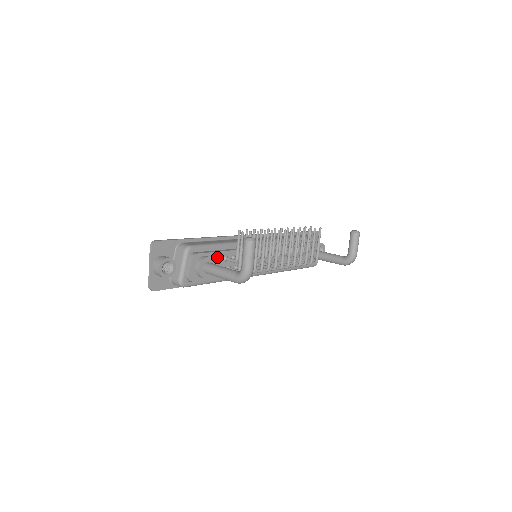
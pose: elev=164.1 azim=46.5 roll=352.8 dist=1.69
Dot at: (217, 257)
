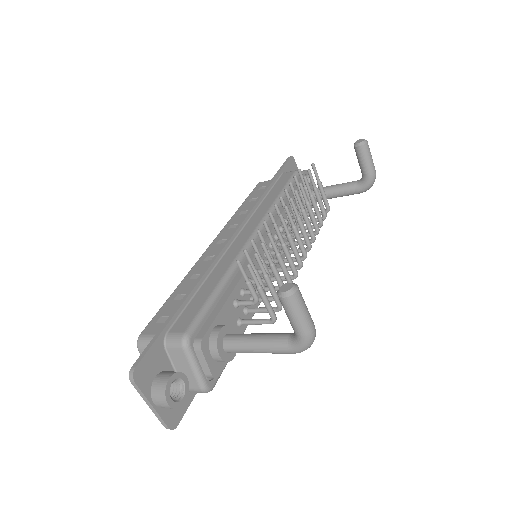
Dot at: (226, 313)
